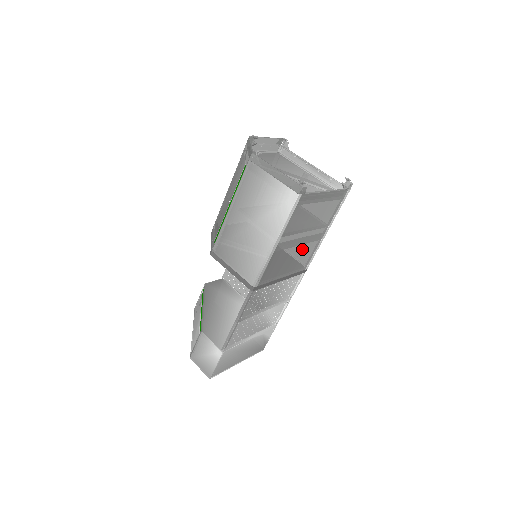
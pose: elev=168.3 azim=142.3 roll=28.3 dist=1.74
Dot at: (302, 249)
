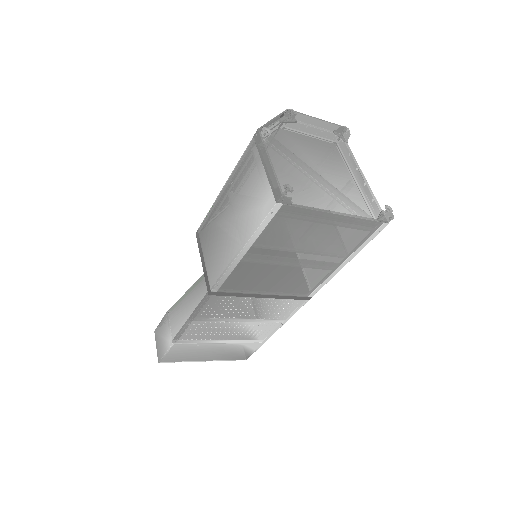
Dot at: (297, 272)
